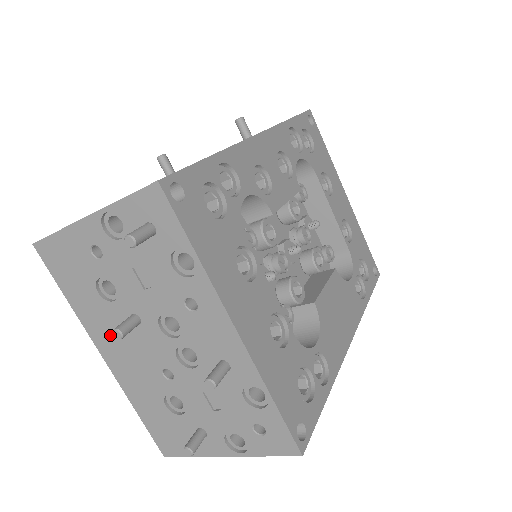
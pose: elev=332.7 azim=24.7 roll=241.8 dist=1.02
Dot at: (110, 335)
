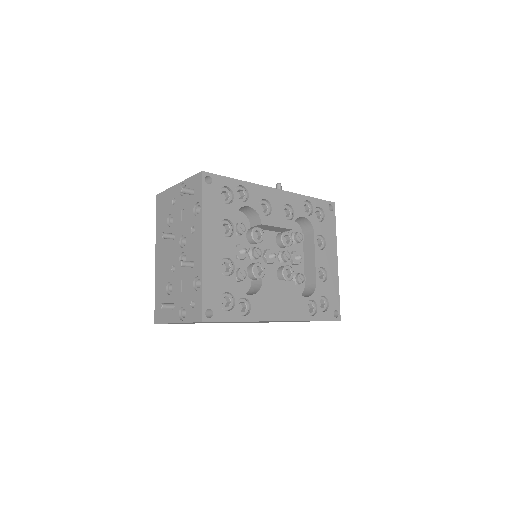
Dot at: (162, 245)
